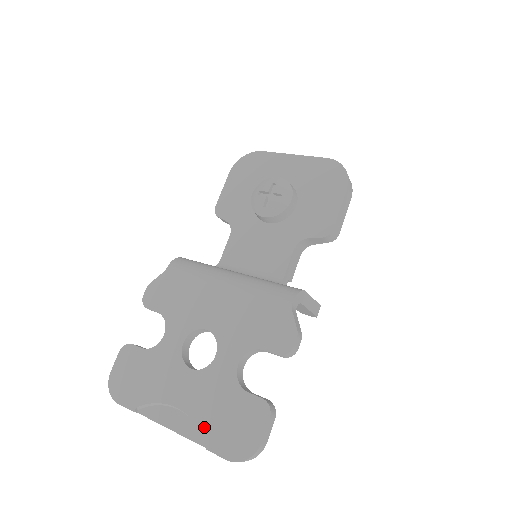
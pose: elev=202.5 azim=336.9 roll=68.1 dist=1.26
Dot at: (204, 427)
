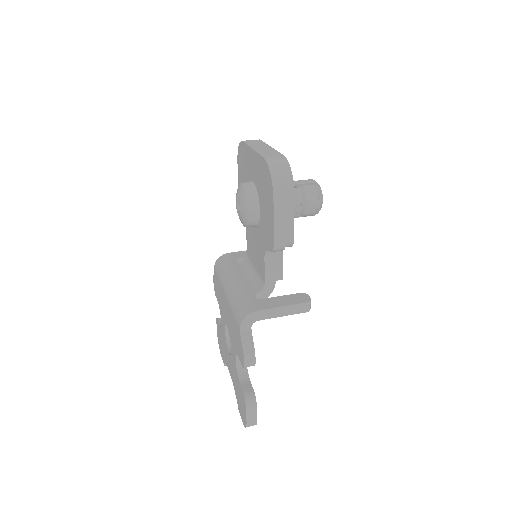
Dot at: (236, 394)
